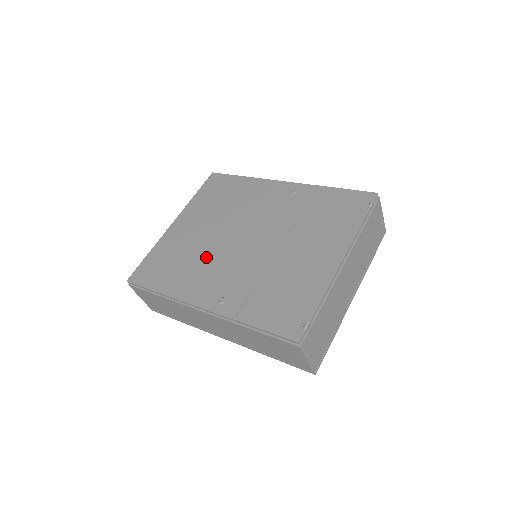
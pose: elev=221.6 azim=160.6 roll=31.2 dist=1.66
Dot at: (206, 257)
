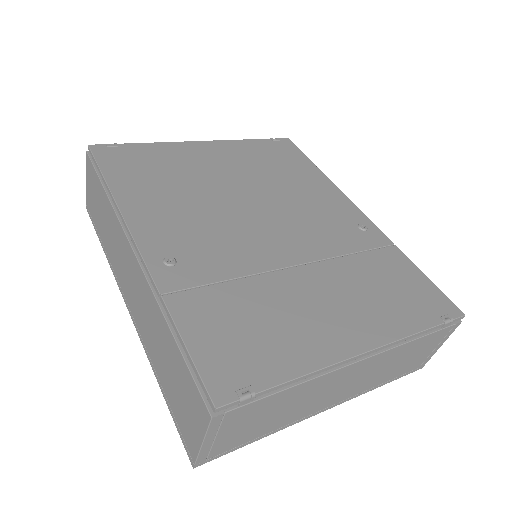
Dot at: (201, 201)
